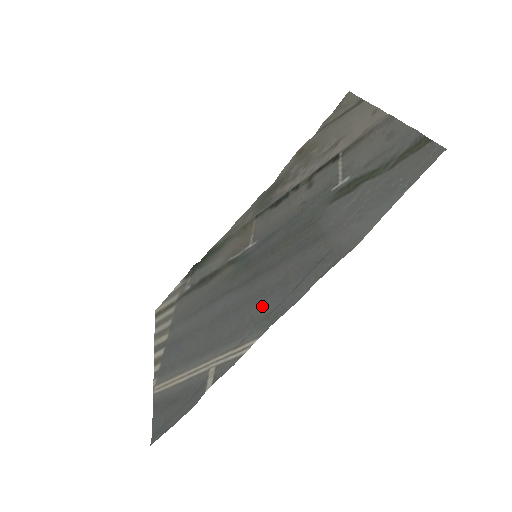
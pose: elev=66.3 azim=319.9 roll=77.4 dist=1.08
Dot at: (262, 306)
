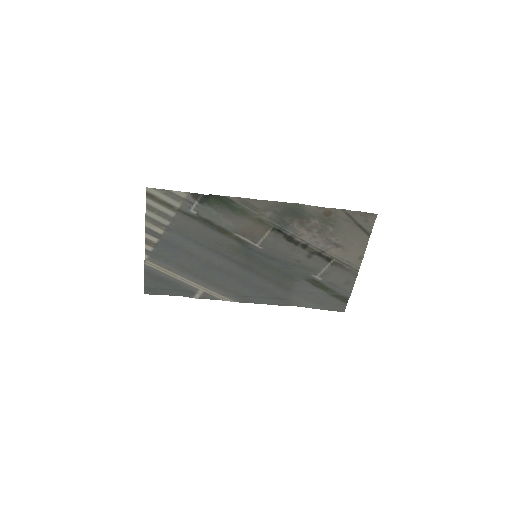
Dot at: (244, 290)
